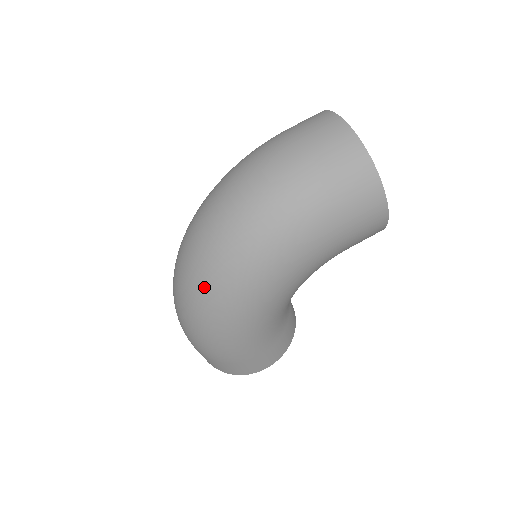
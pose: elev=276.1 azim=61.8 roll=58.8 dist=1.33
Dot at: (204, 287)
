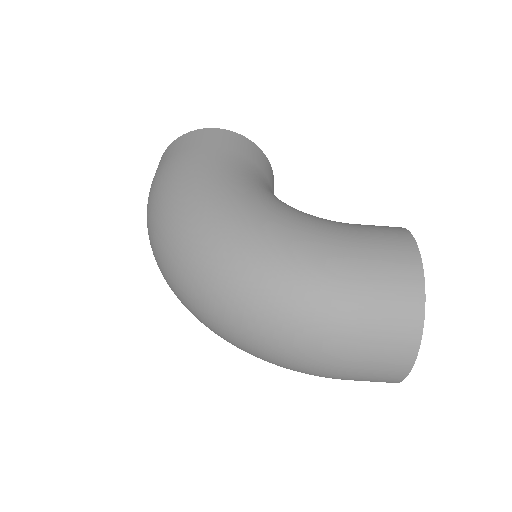
Dot at: occluded
